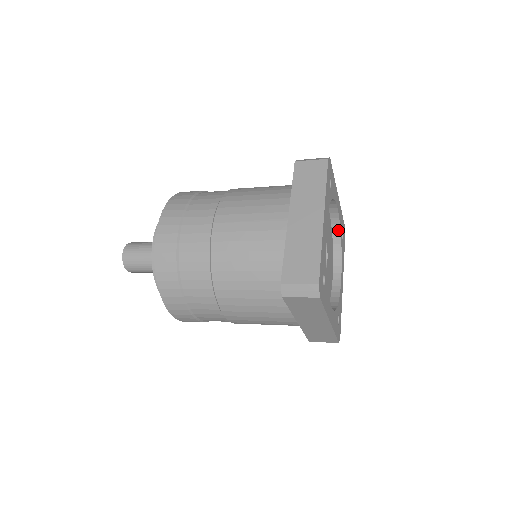
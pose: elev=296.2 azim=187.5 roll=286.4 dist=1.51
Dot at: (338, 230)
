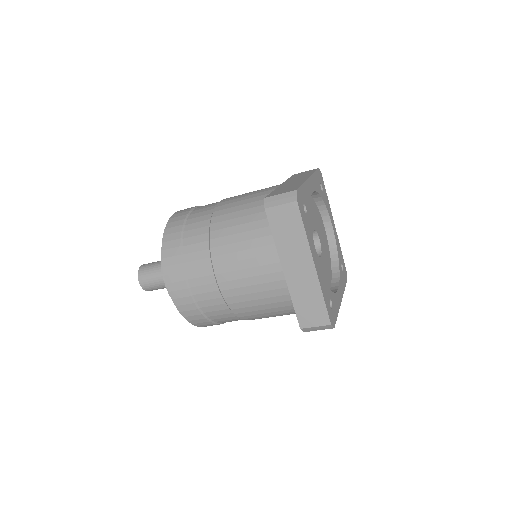
Dot at: (336, 254)
